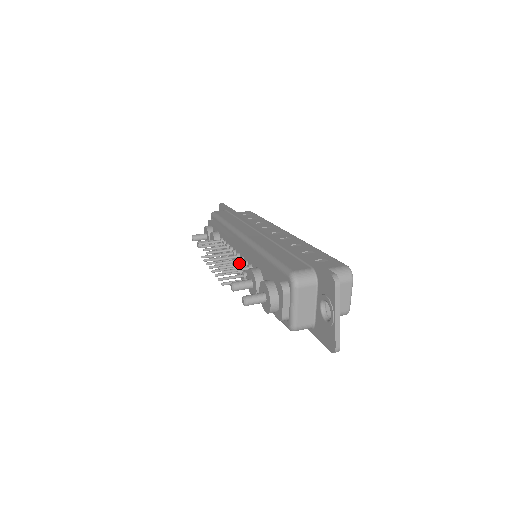
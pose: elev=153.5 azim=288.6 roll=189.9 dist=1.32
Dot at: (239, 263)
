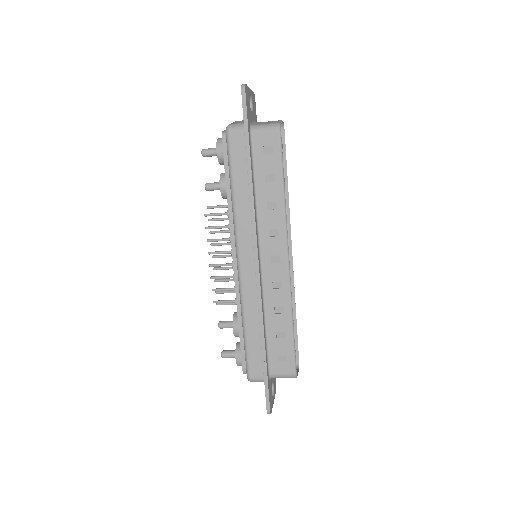
Dot at: (227, 219)
